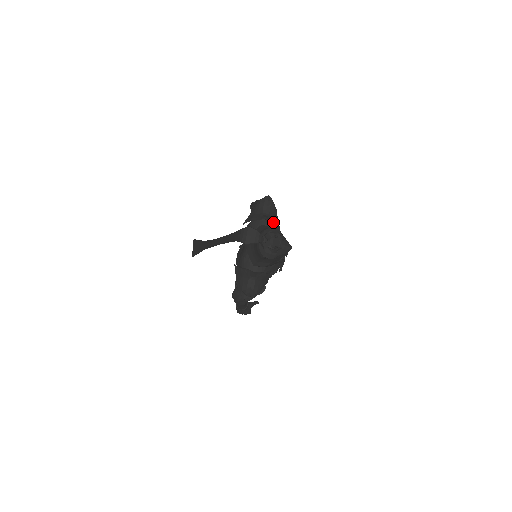
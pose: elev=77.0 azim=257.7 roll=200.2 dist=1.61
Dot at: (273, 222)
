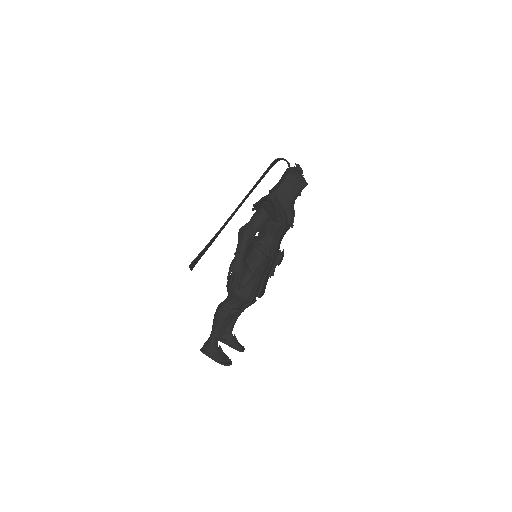
Dot at: occluded
